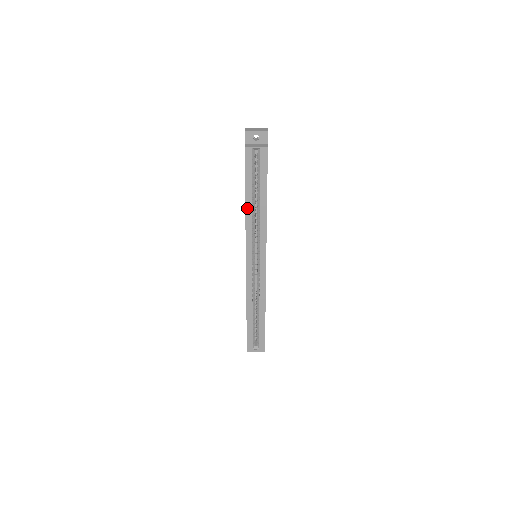
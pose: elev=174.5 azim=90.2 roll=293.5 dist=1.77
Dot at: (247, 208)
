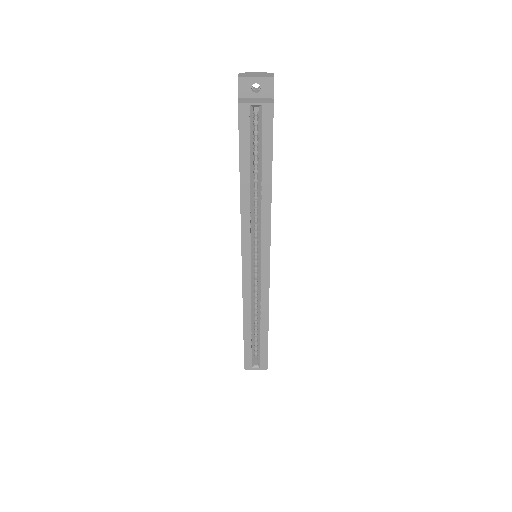
Dot at: (243, 193)
